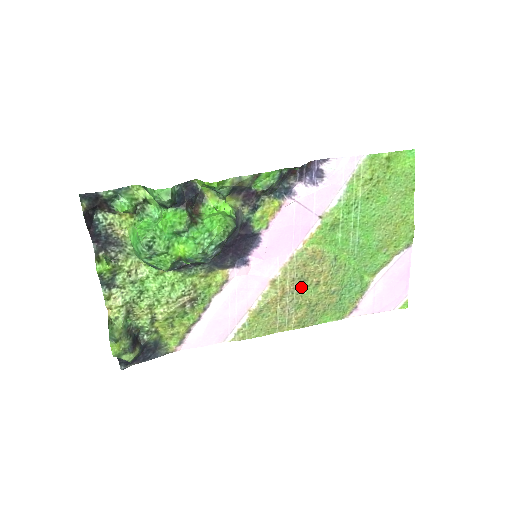
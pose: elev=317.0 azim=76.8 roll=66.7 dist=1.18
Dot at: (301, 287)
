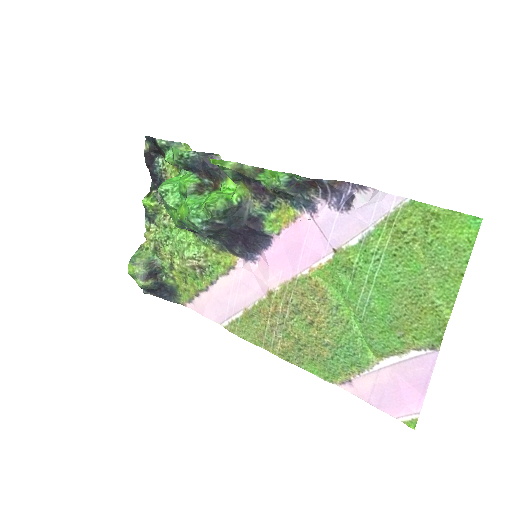
Dot at: (295, 316)
